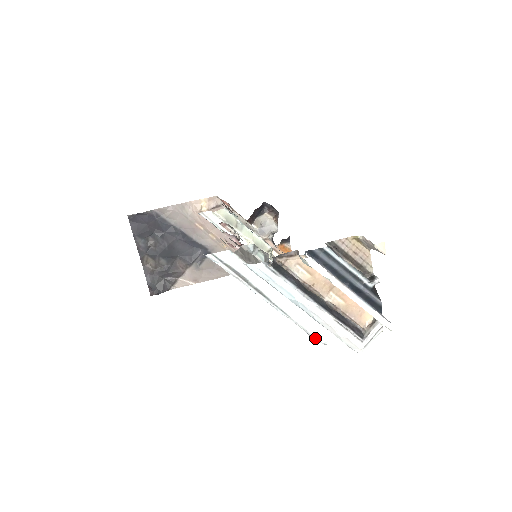
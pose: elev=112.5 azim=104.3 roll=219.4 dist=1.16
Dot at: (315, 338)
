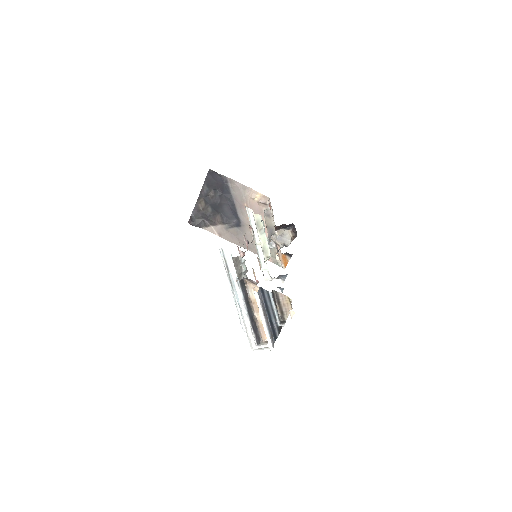
Dot at: (242, 326)
